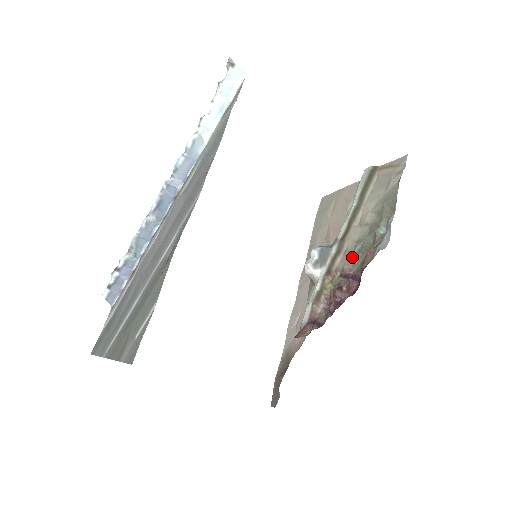
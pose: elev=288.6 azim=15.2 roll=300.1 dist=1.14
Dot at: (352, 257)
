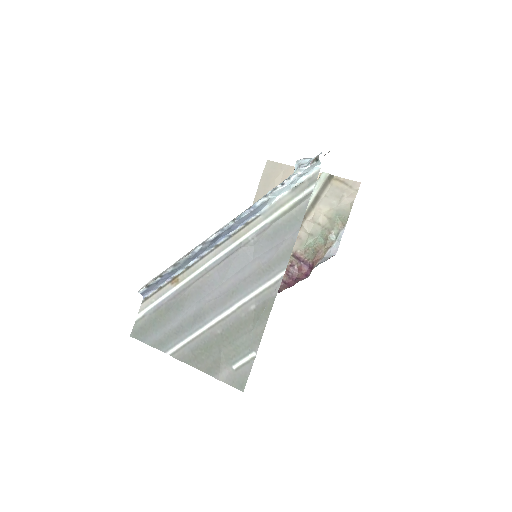
Dot at: (305, 246)
